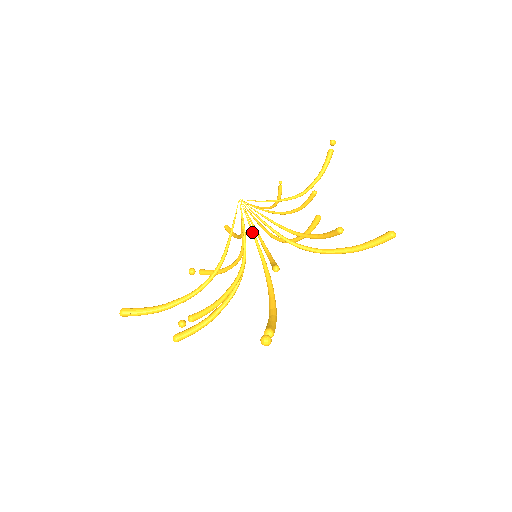
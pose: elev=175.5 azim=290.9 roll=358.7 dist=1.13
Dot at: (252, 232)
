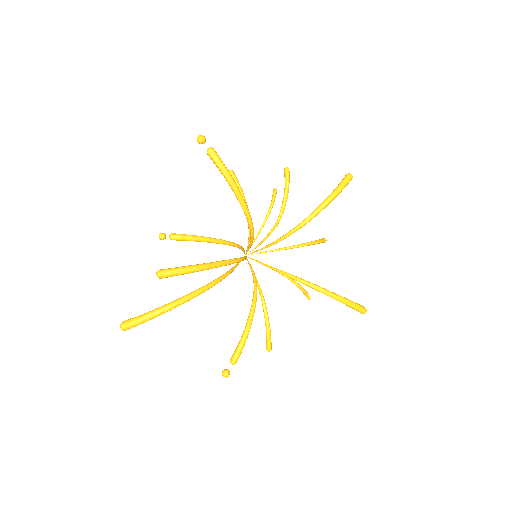
Dot at: (249, 246)
